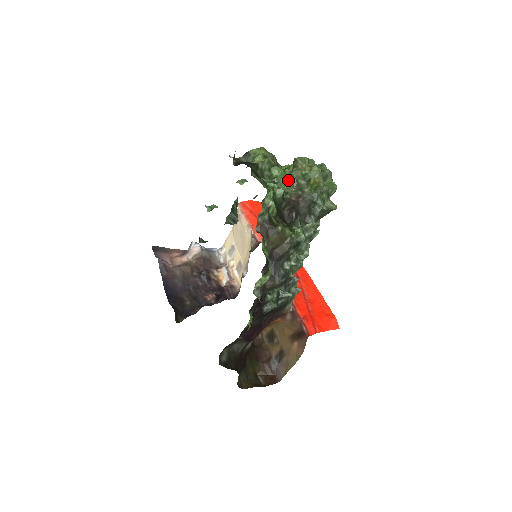
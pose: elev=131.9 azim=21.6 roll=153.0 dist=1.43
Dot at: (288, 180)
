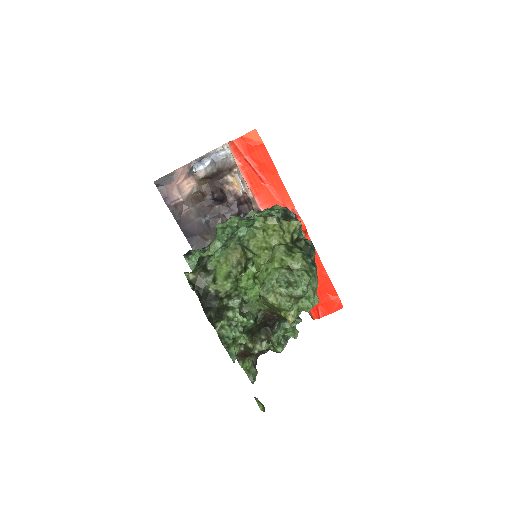
Dot at: (259, 297)
